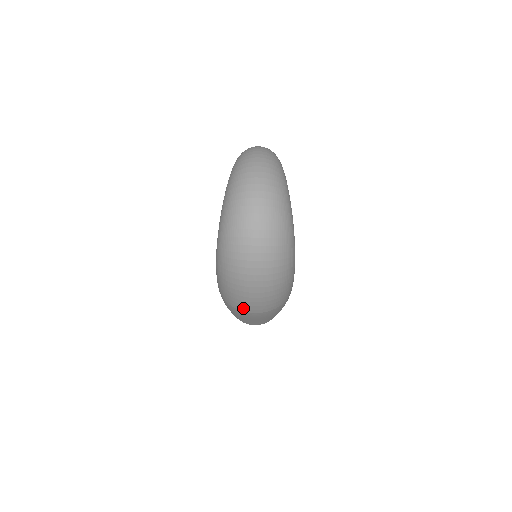
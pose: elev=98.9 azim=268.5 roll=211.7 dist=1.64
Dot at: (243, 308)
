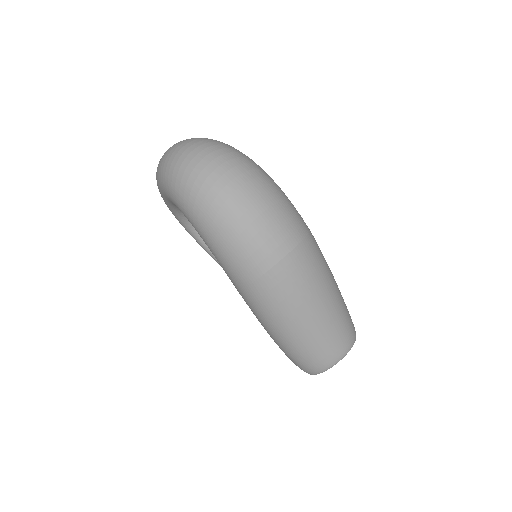
Dot at: (272, 251)
